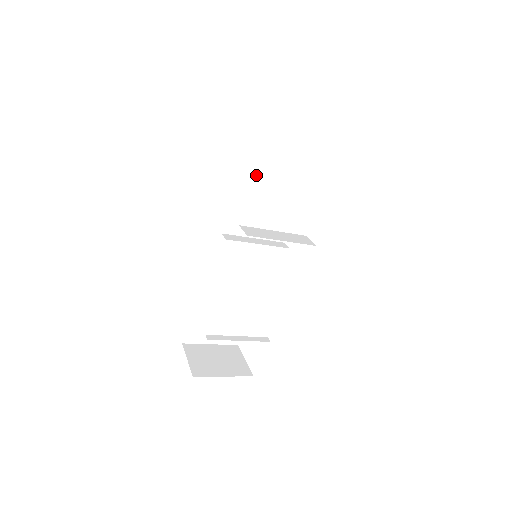
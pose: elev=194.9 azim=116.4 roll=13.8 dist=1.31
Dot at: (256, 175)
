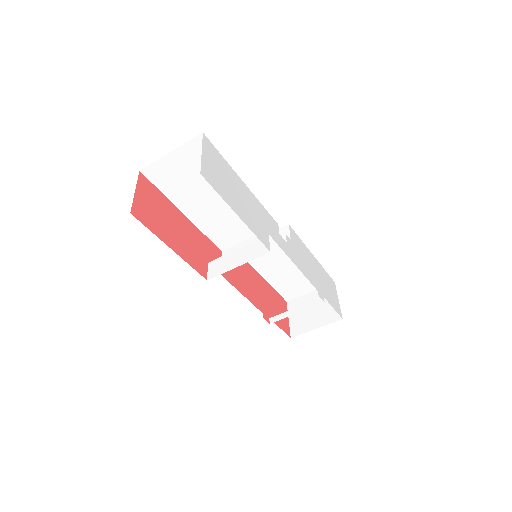
Dot at: (199, 207)
